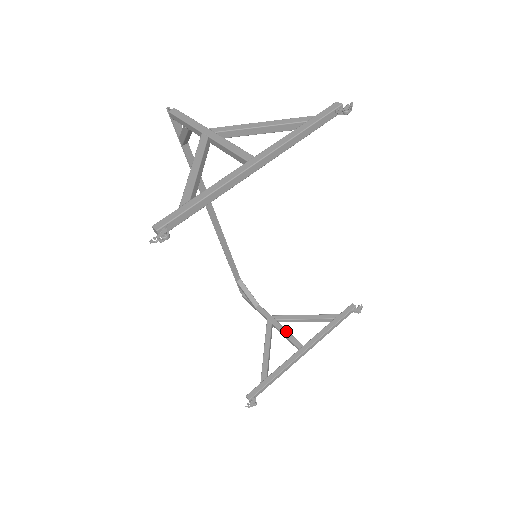
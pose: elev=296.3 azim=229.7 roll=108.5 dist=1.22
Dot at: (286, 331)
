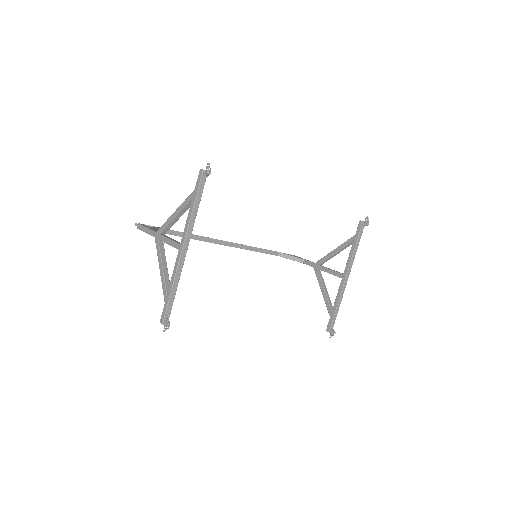
Dot at: (328, 270)
